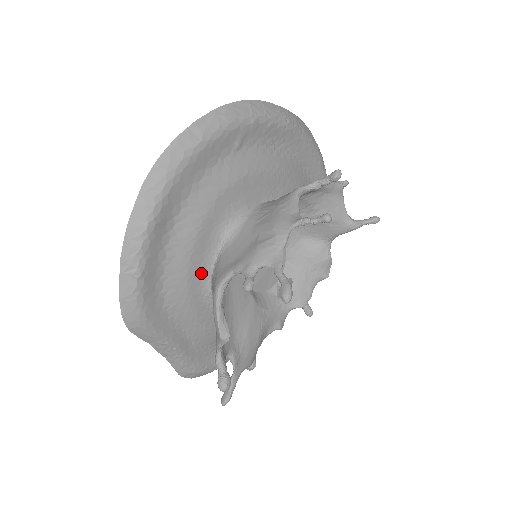
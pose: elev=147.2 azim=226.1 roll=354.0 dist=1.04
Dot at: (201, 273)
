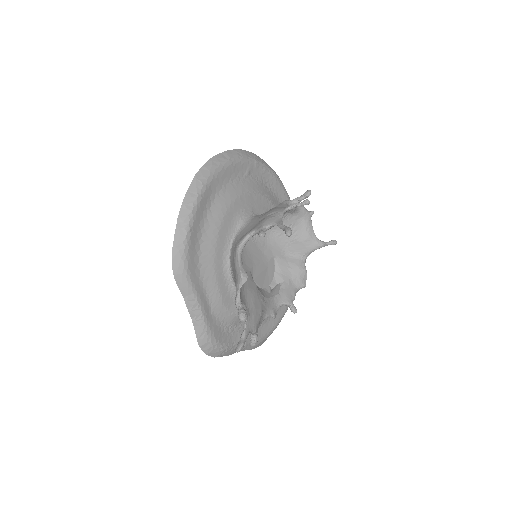
Dot at: (224, 247)
